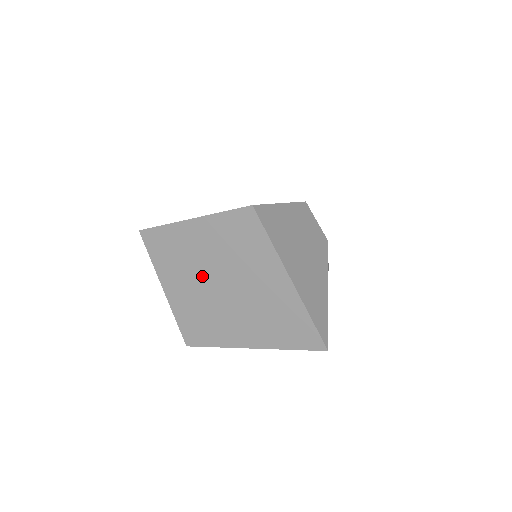
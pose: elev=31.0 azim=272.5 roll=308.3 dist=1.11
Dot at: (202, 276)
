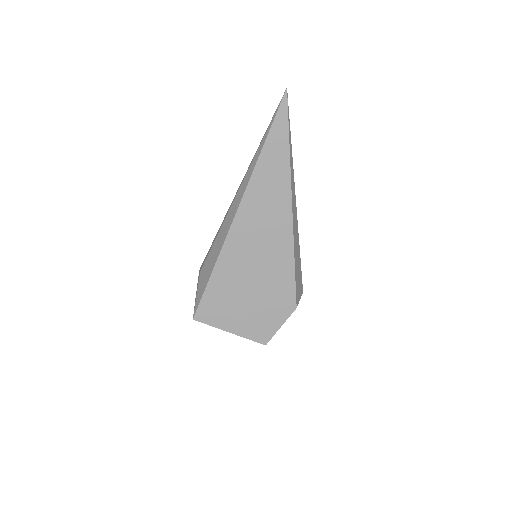
Dot at: occluded
